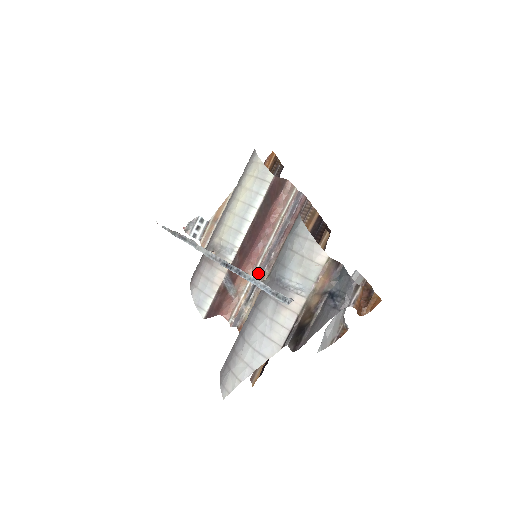
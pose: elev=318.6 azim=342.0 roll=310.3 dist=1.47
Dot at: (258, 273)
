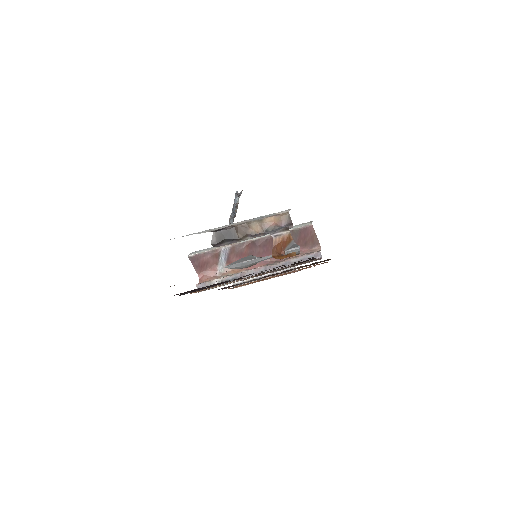
Dot at: (247, 272)
